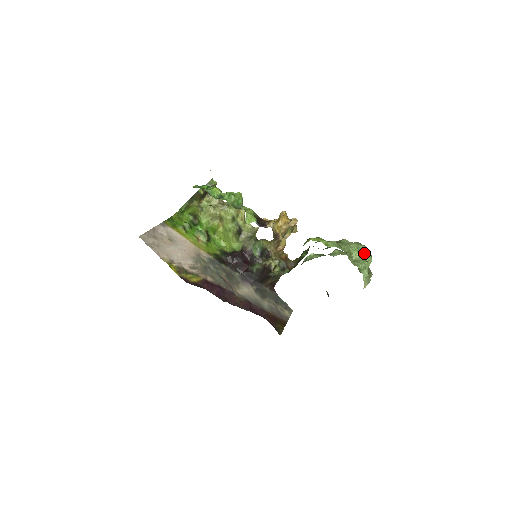
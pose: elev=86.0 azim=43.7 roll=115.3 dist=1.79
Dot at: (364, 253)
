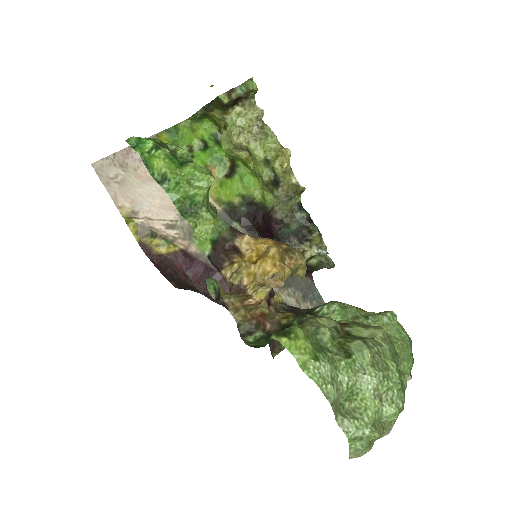
Dot at: (386, 399)
